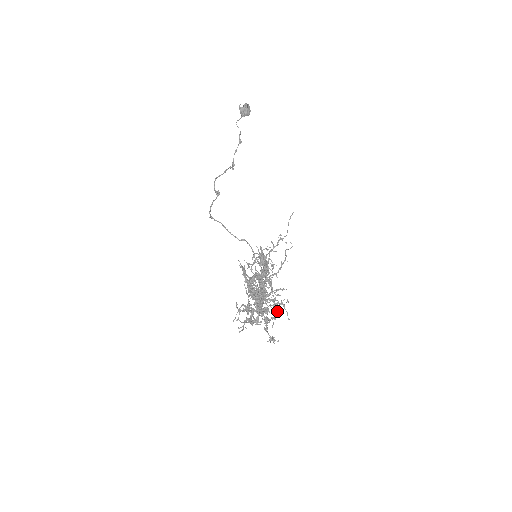
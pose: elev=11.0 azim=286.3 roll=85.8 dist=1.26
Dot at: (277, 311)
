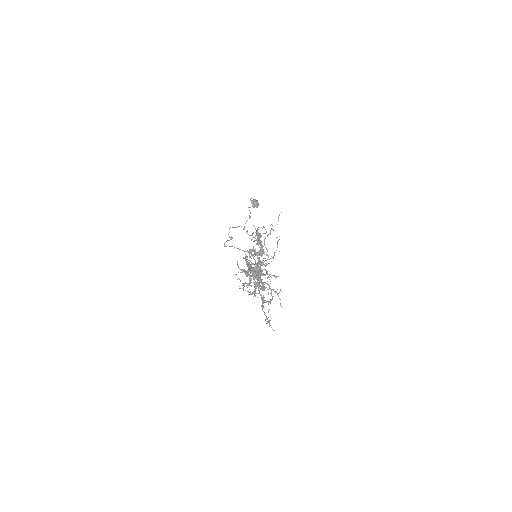
Dot at: occluded
